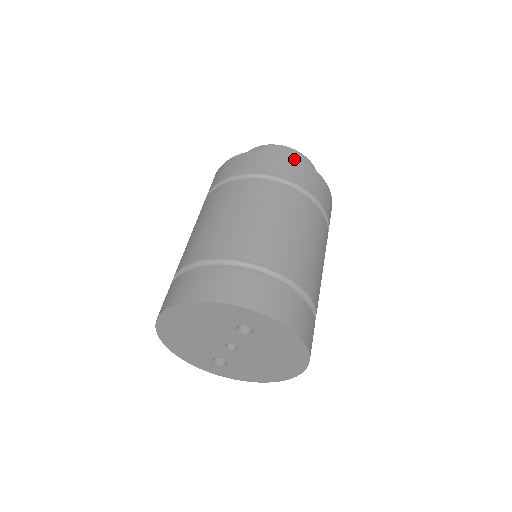
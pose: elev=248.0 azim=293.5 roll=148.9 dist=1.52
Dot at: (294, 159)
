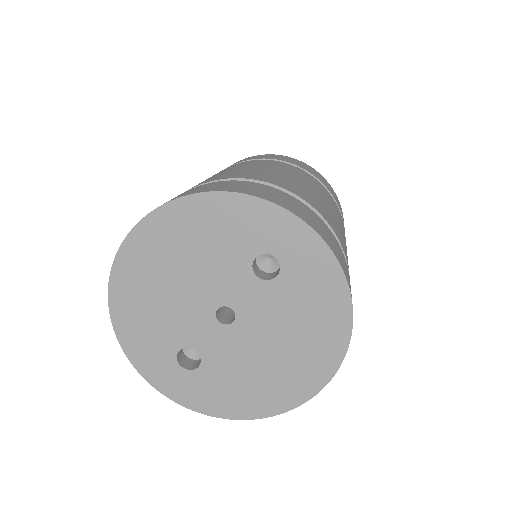
Dot at: (315, 170)
